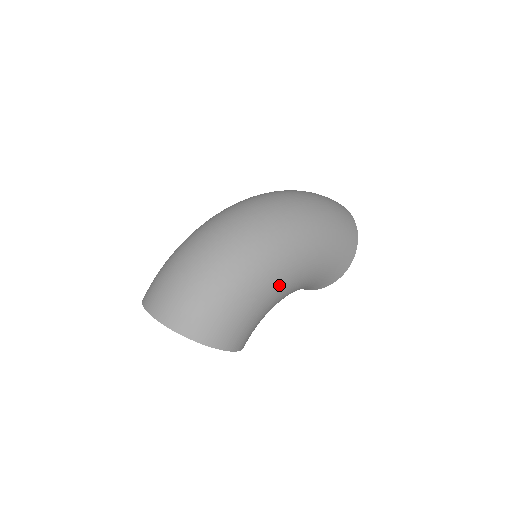
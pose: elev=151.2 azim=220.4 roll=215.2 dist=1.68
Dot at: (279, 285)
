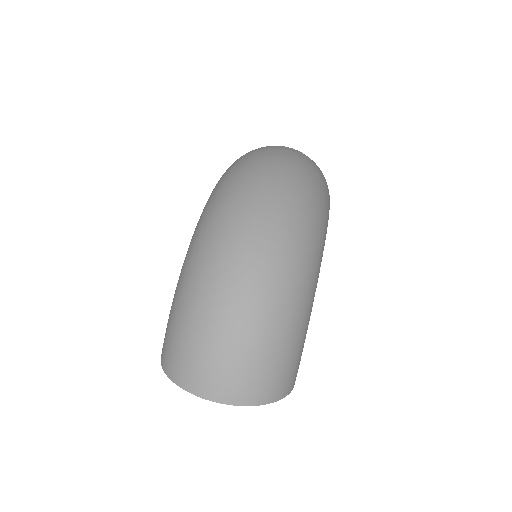
Dot at: occluded
